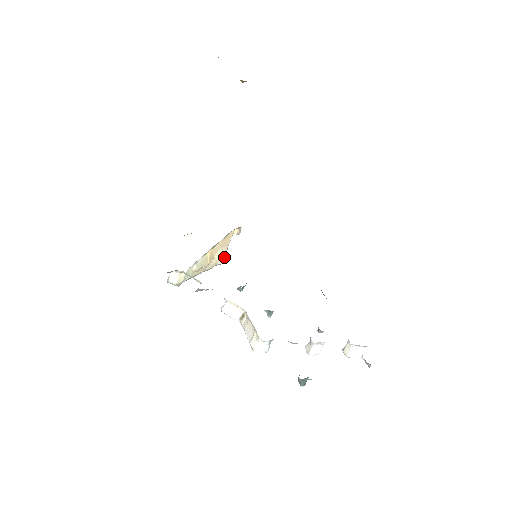
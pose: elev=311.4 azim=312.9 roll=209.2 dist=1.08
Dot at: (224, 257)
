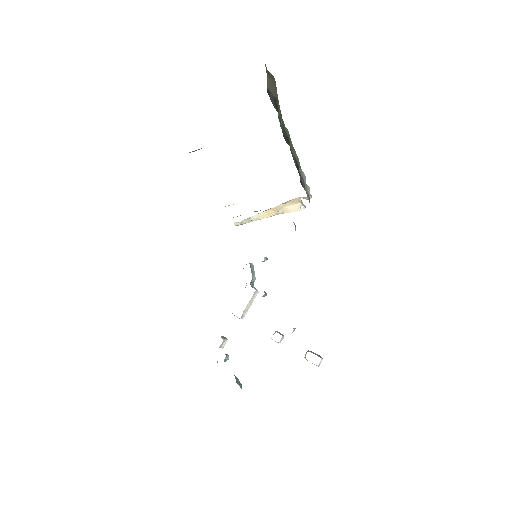
Dot at: (294, 211)
